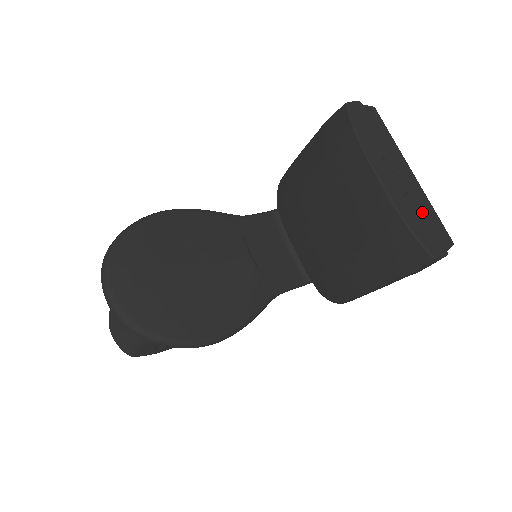
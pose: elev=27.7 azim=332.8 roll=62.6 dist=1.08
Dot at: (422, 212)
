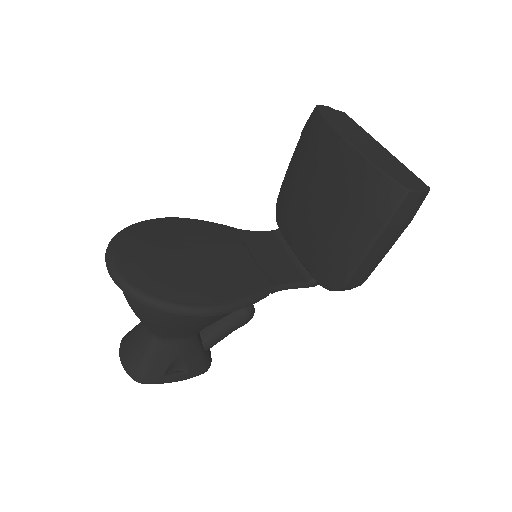
Dot at: (393, 165)
